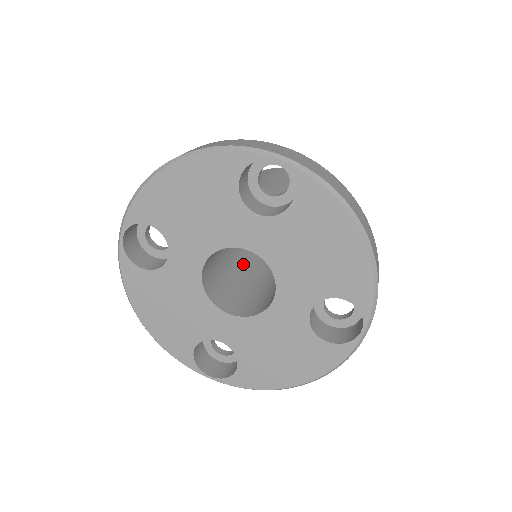
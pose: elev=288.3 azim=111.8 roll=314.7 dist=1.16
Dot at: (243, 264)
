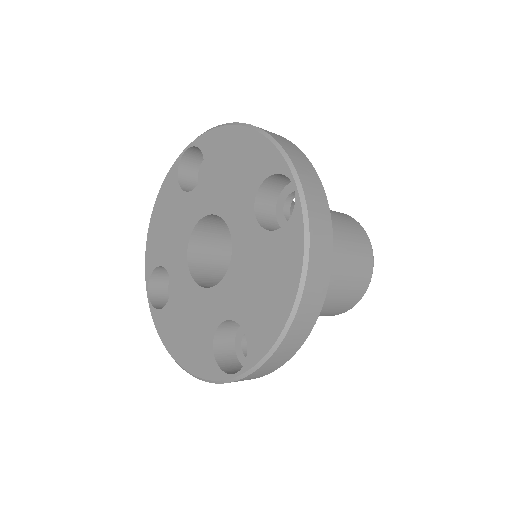
Dot at: occluded
